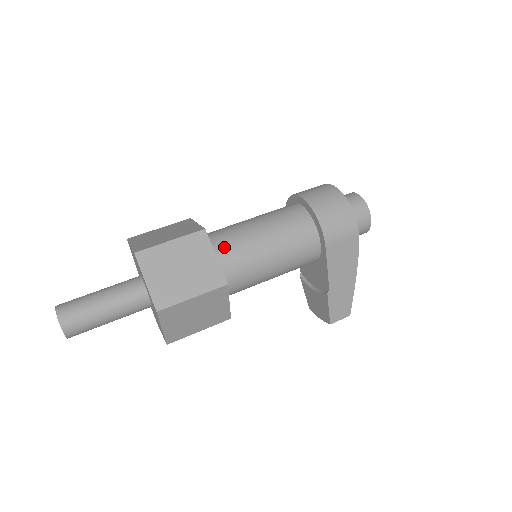
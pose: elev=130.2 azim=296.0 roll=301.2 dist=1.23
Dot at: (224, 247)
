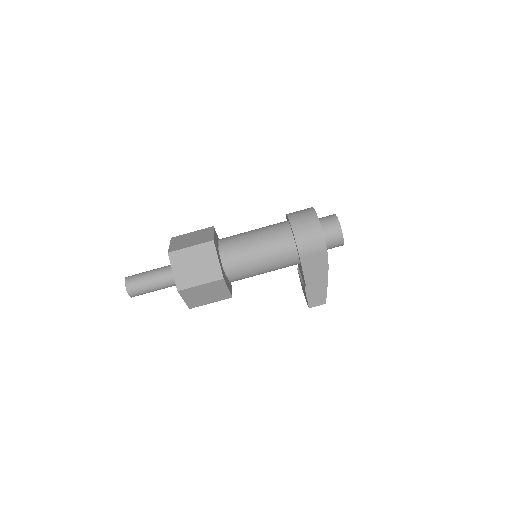
Dot at: (228, 252)
